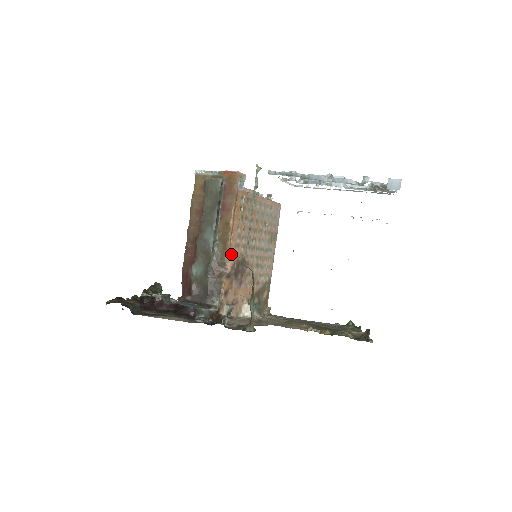
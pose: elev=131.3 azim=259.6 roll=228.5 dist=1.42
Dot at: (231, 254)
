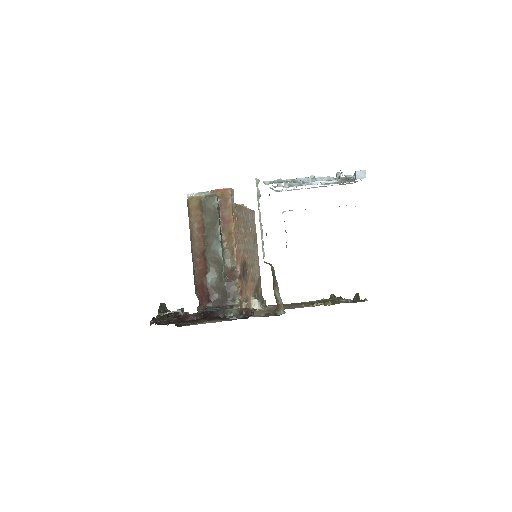
Dot at: (238, 258)
